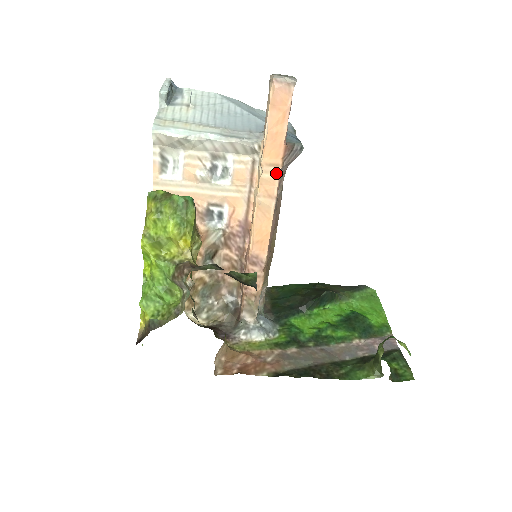
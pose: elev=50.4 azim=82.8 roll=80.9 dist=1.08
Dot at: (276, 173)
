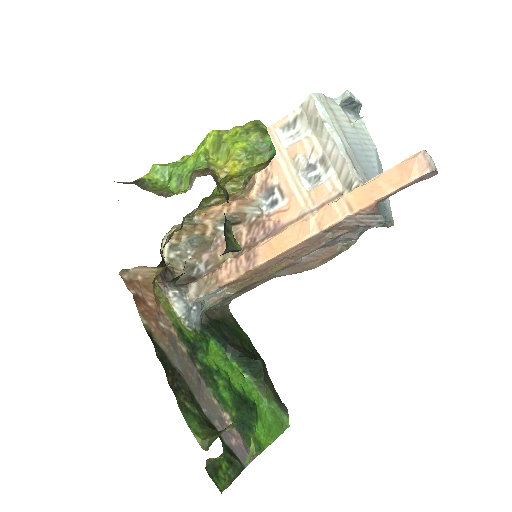
Dot at: (344, 214)
